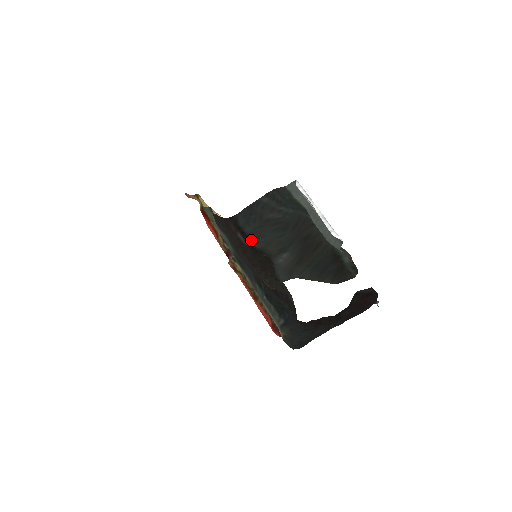
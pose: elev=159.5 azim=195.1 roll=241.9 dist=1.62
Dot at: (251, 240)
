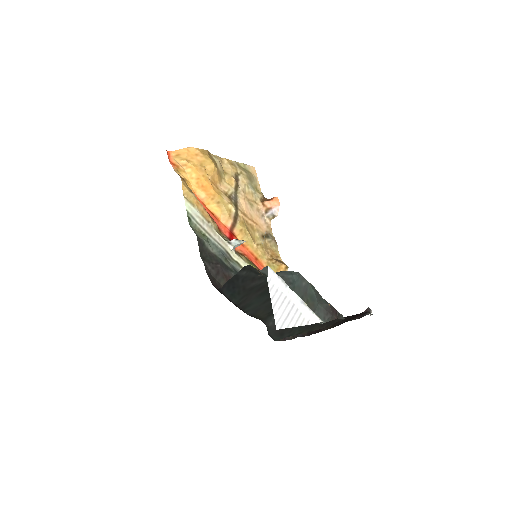
Dot at: (241, 309)
